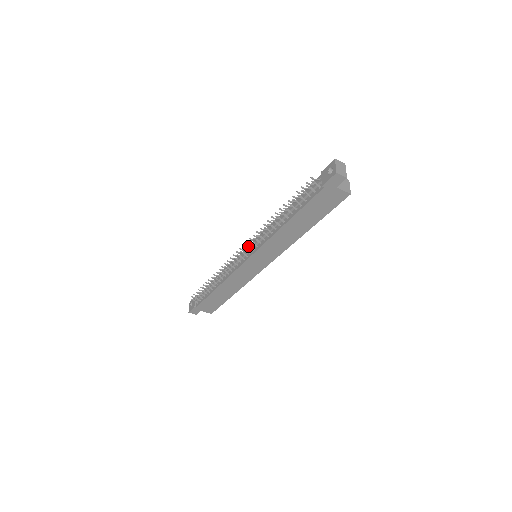
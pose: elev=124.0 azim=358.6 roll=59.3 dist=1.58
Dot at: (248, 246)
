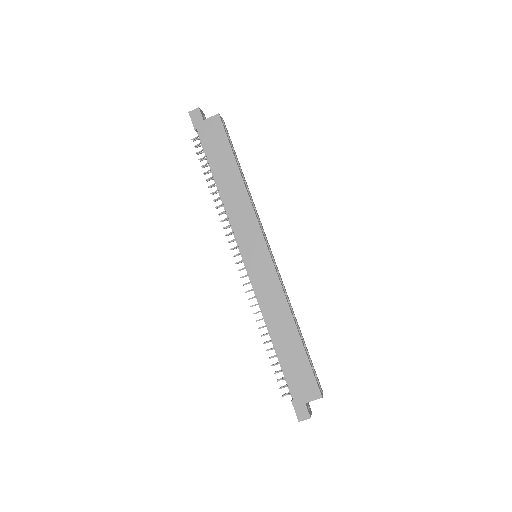
Dot at: (233, 249)
